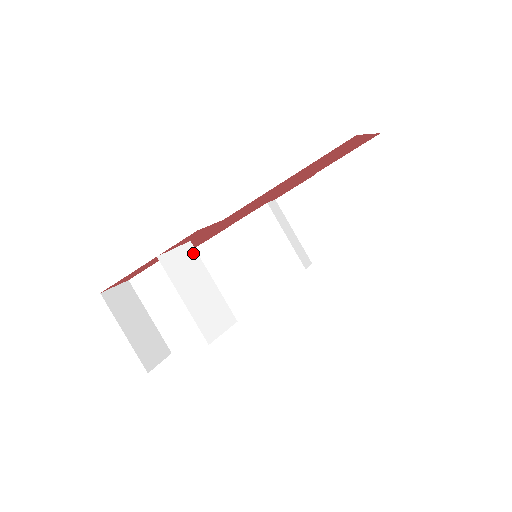
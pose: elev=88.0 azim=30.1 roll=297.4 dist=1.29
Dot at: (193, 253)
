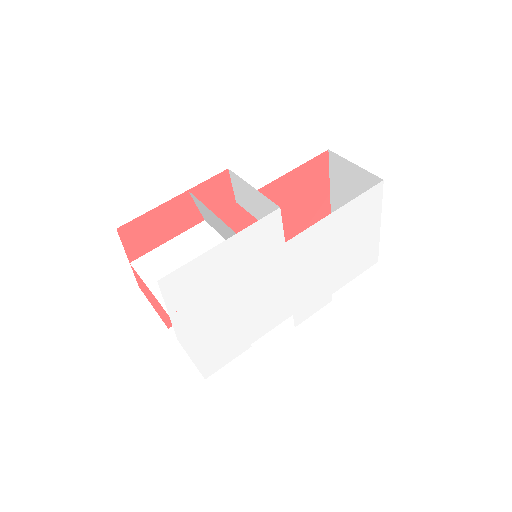
Dot at: (208, 222)
